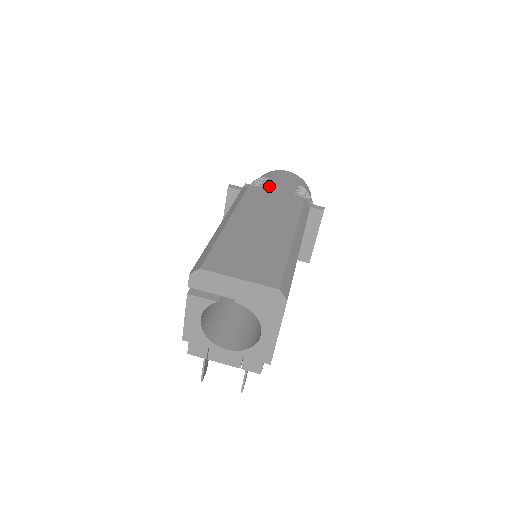
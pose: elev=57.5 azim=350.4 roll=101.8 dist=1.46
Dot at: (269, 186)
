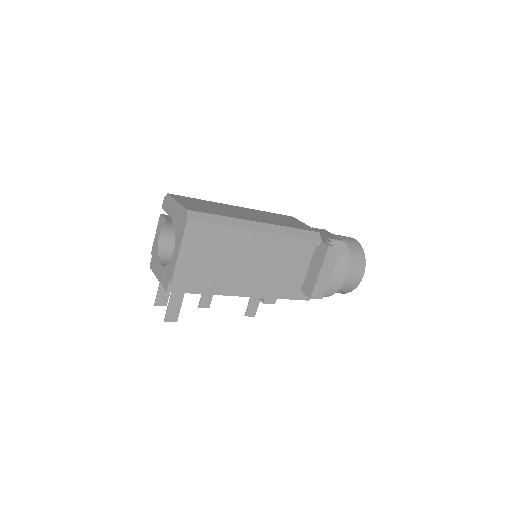
Dot at: (315, 229)
